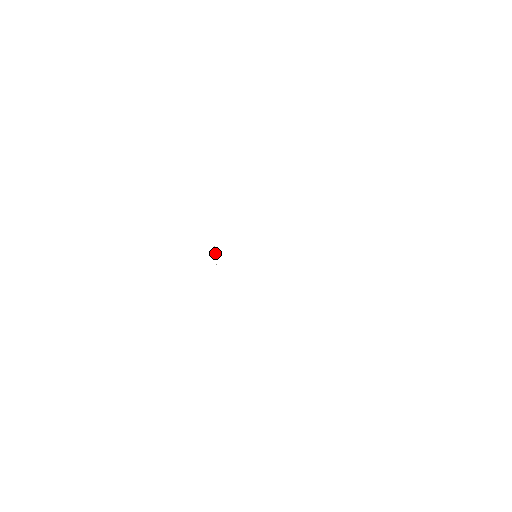
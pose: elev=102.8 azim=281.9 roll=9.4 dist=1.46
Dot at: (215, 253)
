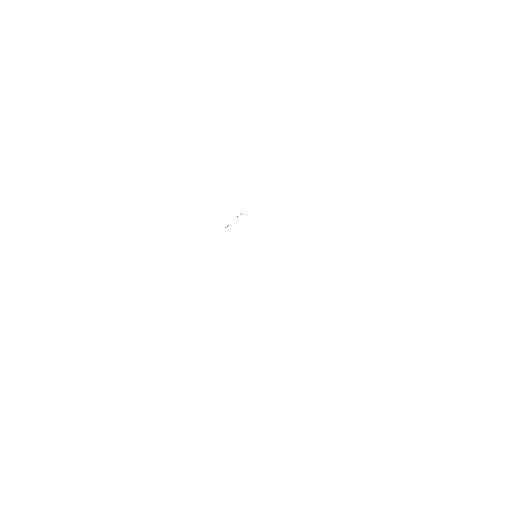
Dot at: occluded
